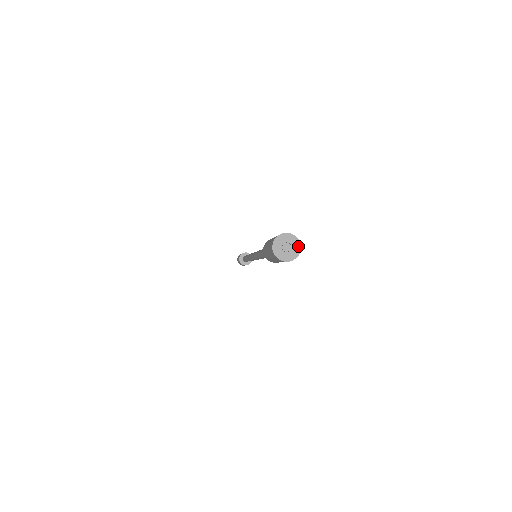
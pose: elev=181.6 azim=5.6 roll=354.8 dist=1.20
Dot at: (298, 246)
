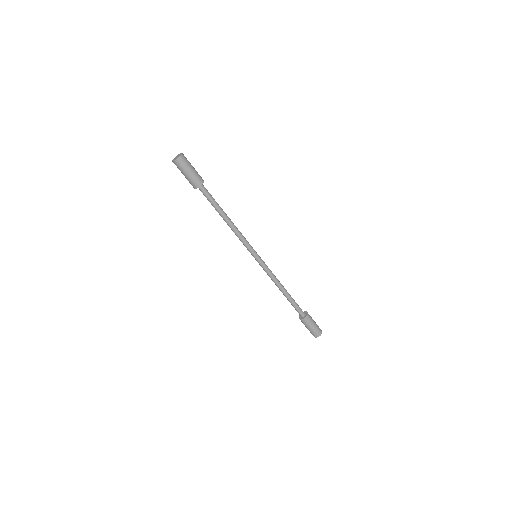
Dot at: (180, 154)
